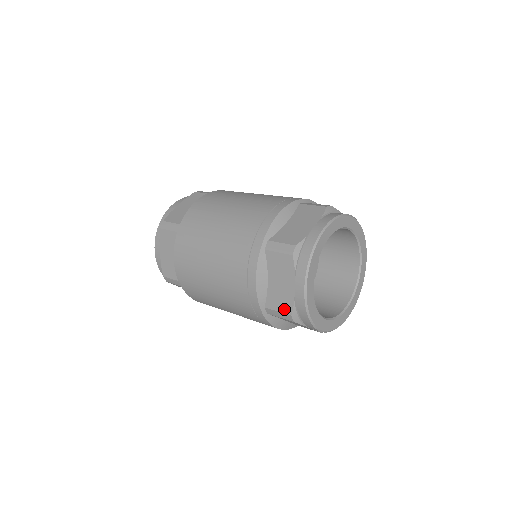
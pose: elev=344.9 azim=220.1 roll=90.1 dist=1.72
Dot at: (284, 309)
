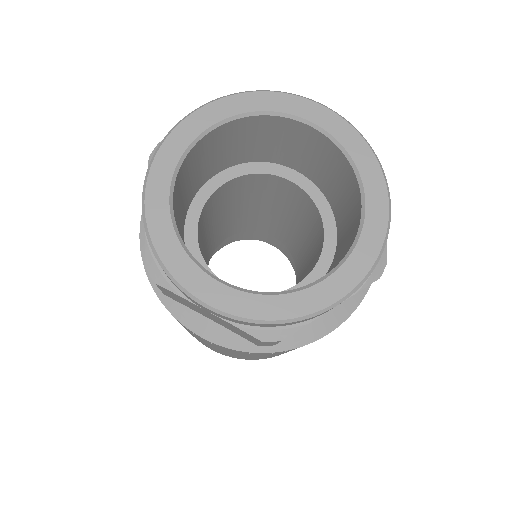
Dot at: occluded
